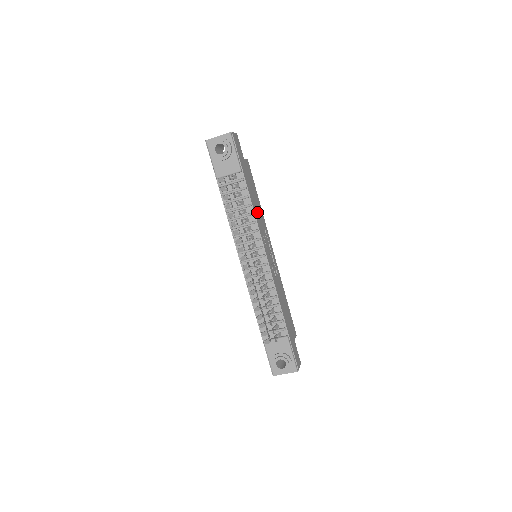
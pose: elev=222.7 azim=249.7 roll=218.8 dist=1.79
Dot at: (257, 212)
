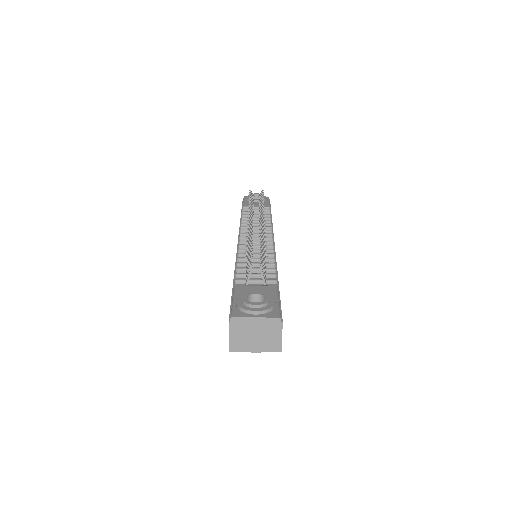
Dot at: occluded
